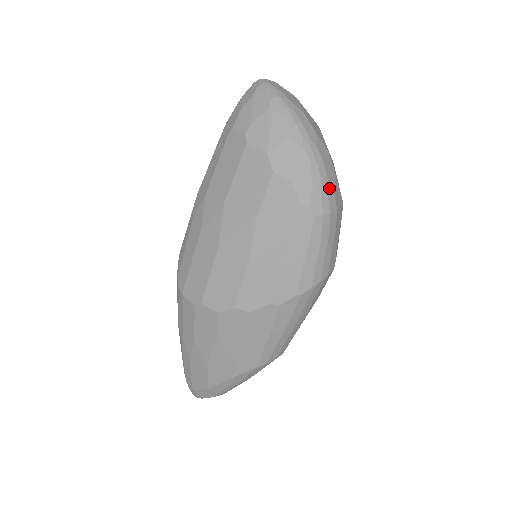
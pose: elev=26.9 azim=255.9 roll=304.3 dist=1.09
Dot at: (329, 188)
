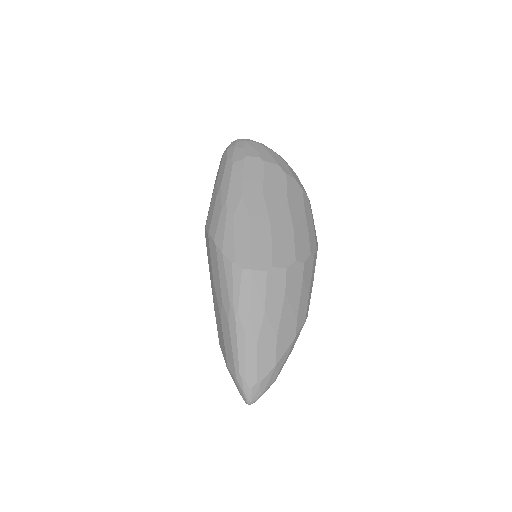
Dot at: occluded
